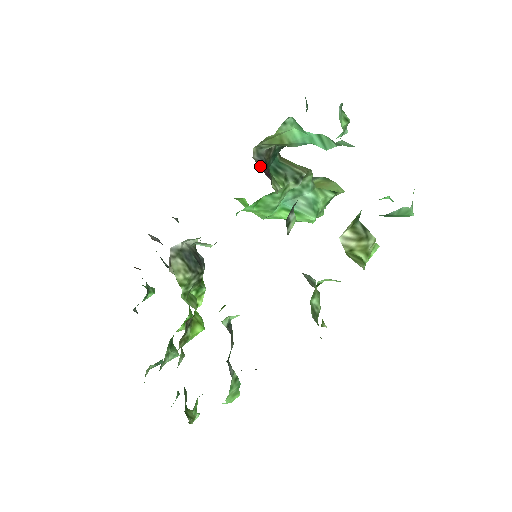
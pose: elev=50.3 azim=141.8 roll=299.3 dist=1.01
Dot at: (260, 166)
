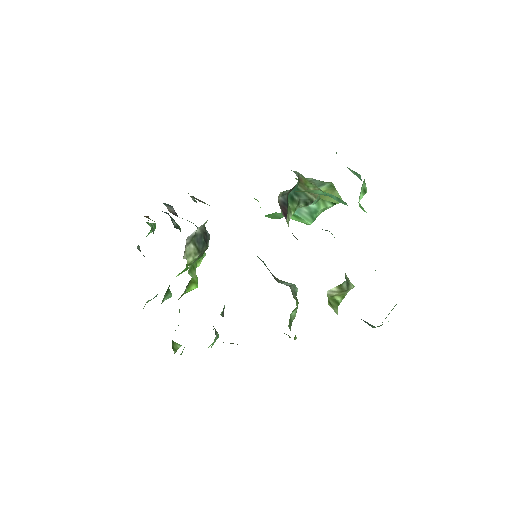
Dot at: (282, 207)
